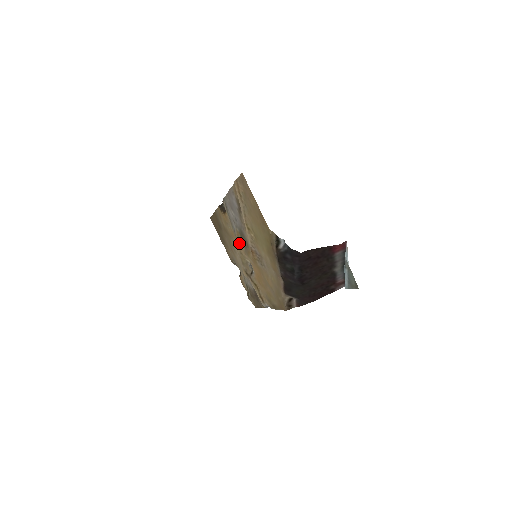
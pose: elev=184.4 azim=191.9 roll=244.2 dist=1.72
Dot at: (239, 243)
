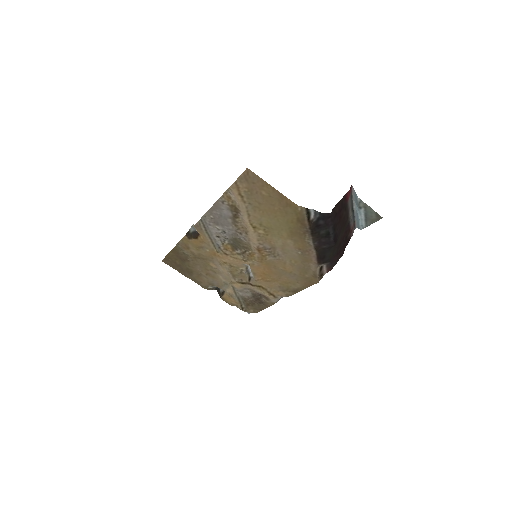
Dot at: (230, 256)
